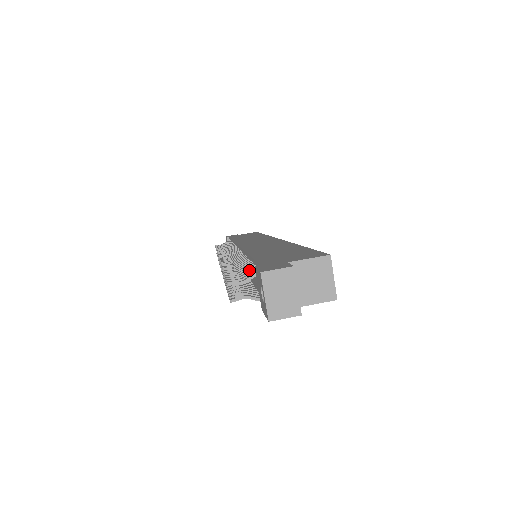
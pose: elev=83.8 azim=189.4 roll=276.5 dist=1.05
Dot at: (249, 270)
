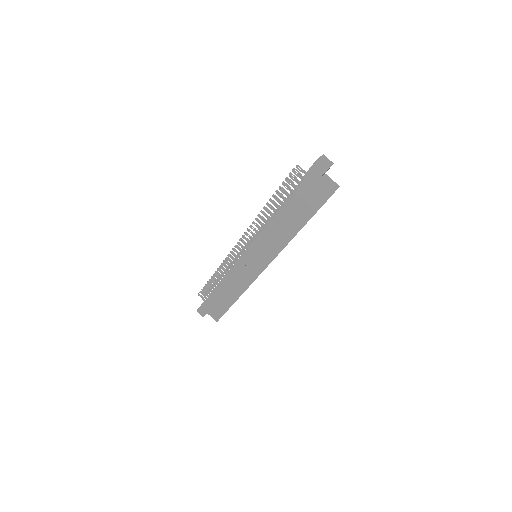
Dot at: occluded
